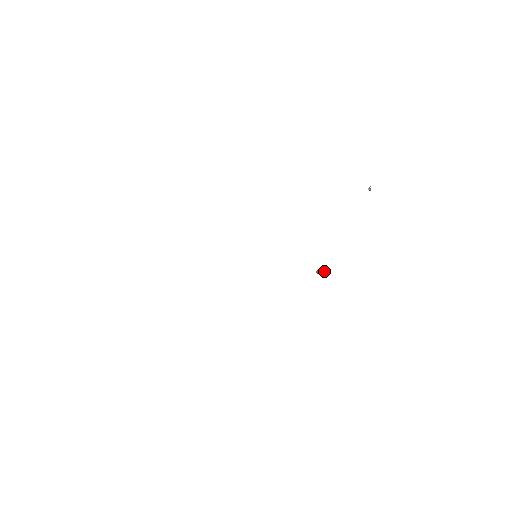
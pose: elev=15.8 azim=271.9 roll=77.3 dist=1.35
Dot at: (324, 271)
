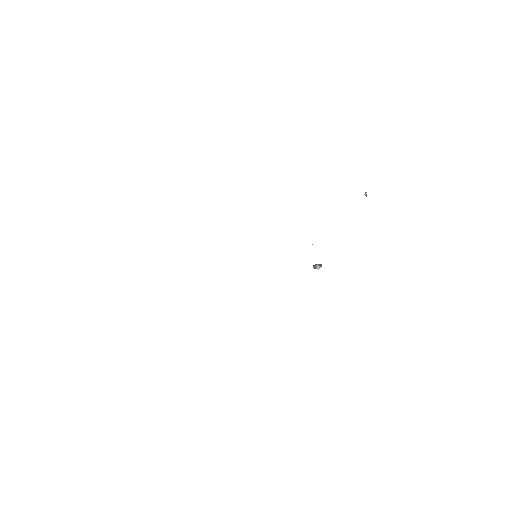
Dot at: (320, 267)
